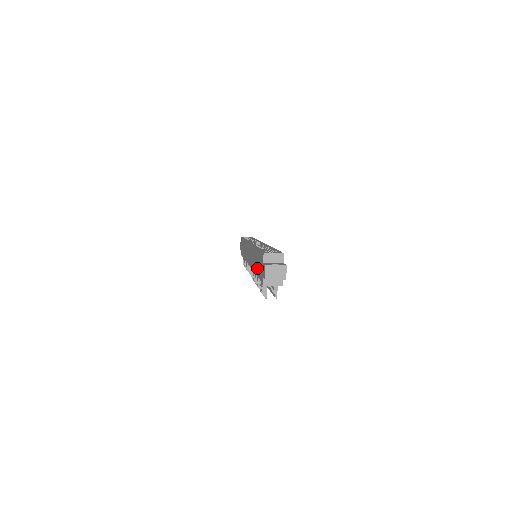
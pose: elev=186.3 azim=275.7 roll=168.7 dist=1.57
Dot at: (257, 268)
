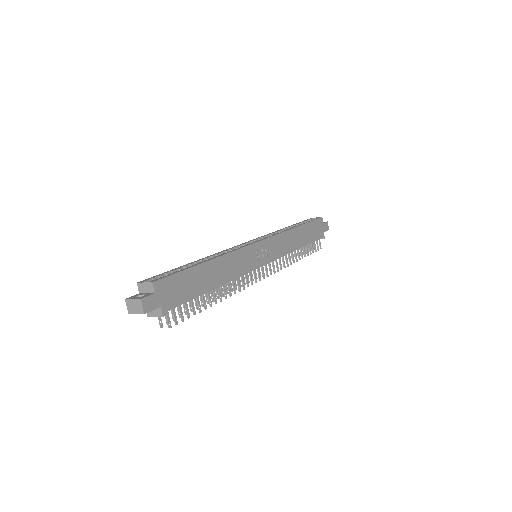
Dot at: occluded
